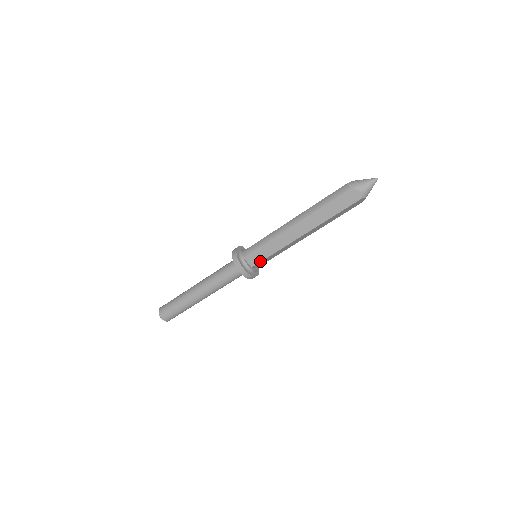
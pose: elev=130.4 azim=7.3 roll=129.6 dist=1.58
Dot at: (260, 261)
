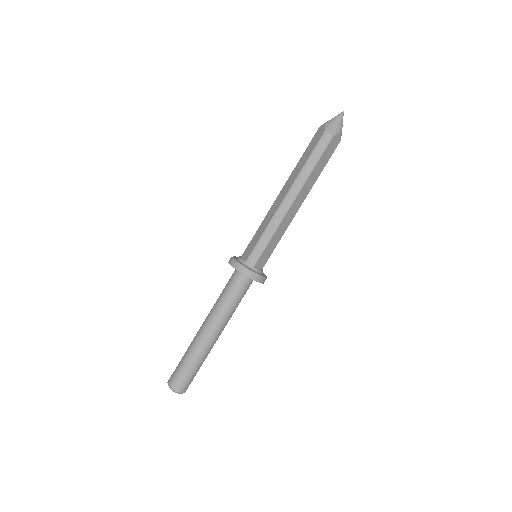
Dot at: (268, 258)
